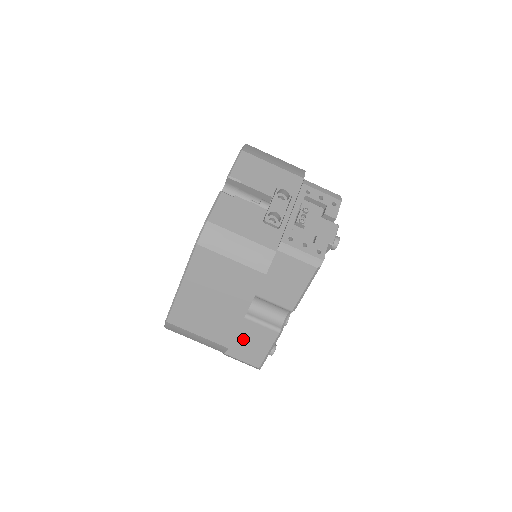
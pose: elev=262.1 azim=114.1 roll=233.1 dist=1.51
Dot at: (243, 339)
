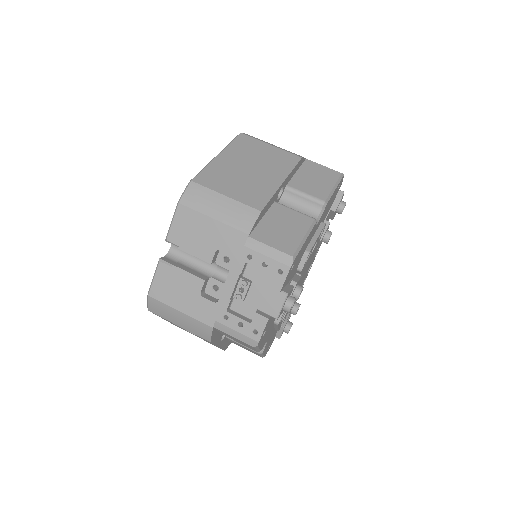
Dot at: (273, 222)
